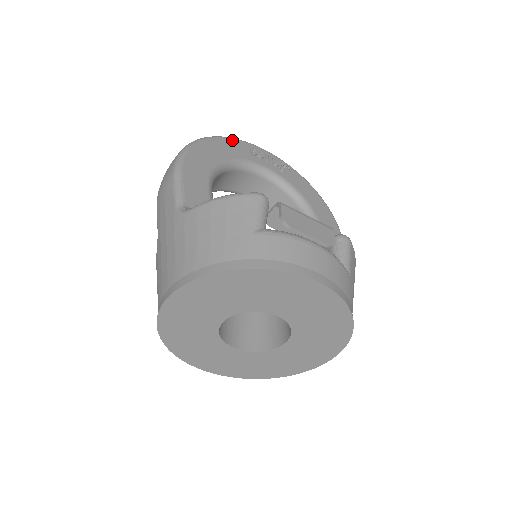
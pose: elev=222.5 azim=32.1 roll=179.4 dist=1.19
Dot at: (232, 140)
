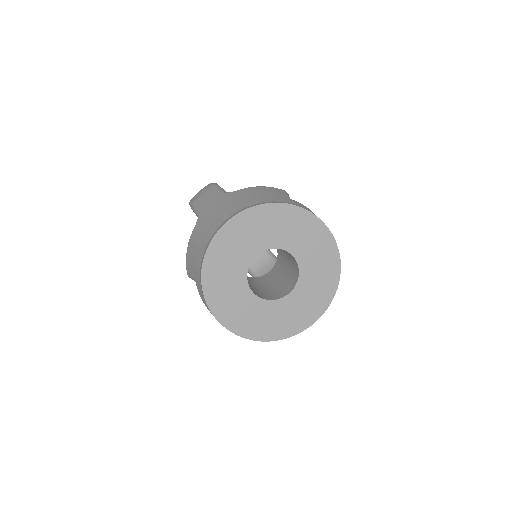
Dot at: occluded
